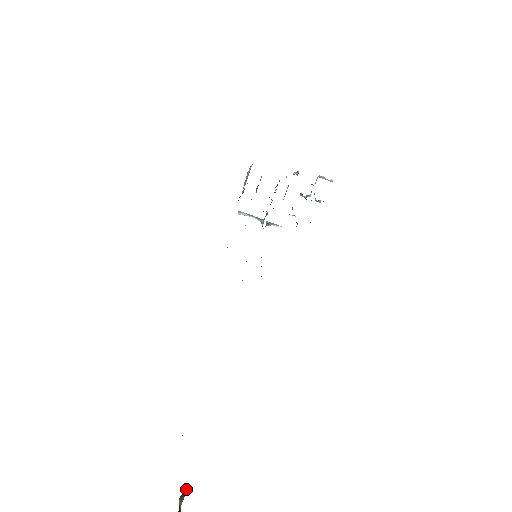
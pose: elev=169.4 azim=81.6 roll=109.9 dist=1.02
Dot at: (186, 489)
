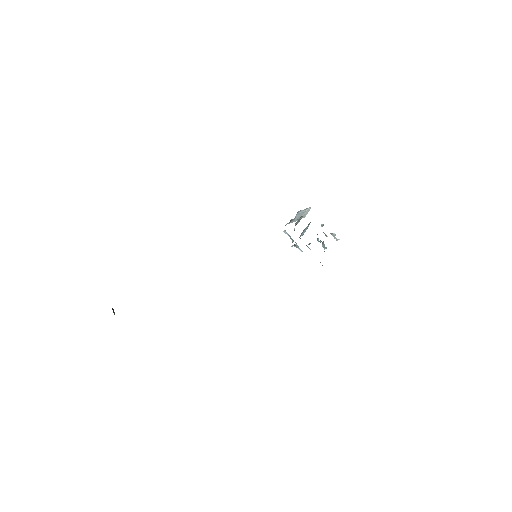
Dot at: occluded
